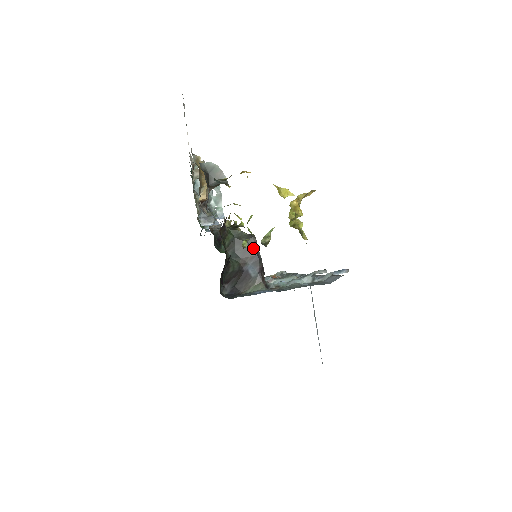
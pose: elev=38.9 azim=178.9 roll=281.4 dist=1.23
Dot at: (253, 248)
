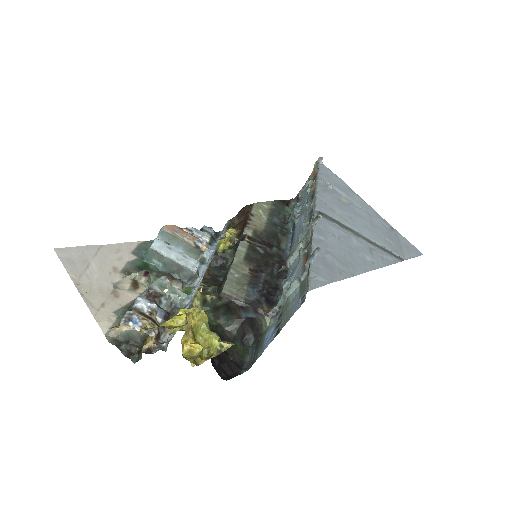
Dot at: (231, 303)
